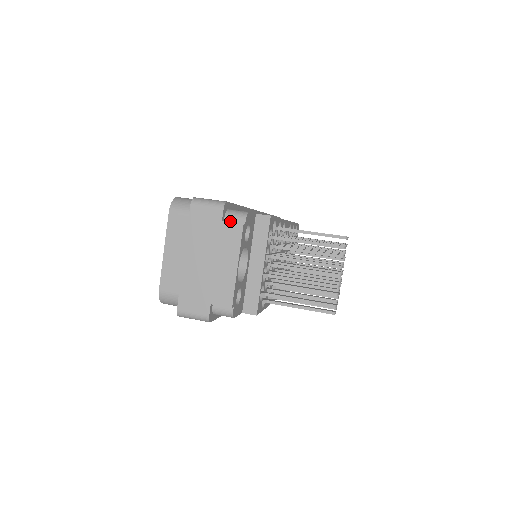
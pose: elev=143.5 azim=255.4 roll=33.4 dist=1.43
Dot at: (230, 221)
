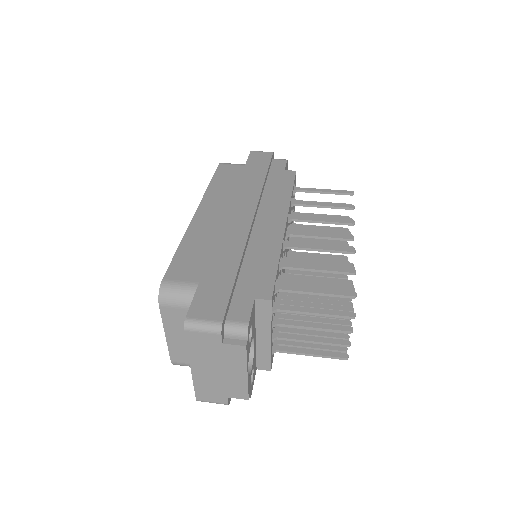
Dot at: (230, 338)
